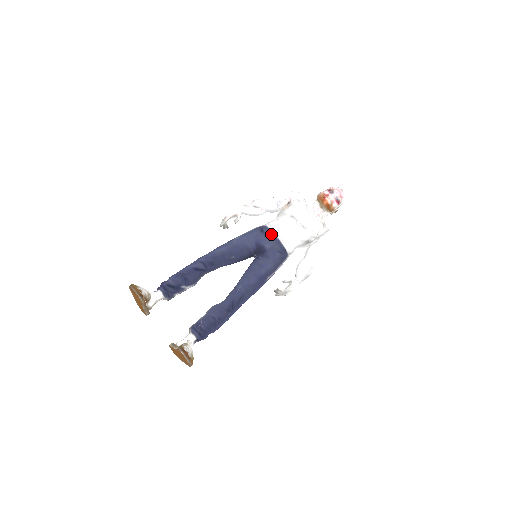
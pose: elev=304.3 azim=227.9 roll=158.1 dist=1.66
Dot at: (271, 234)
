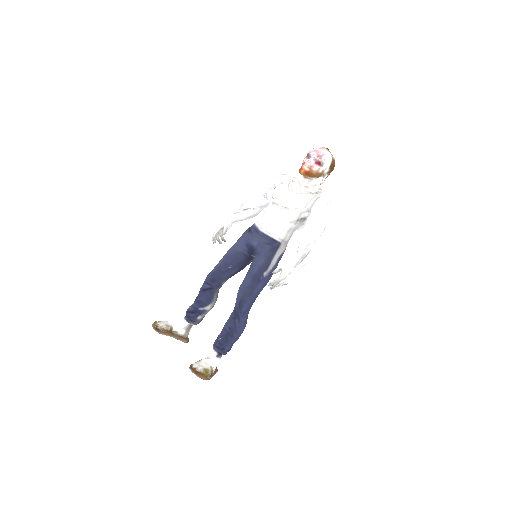
Dot at: (256, 230)
